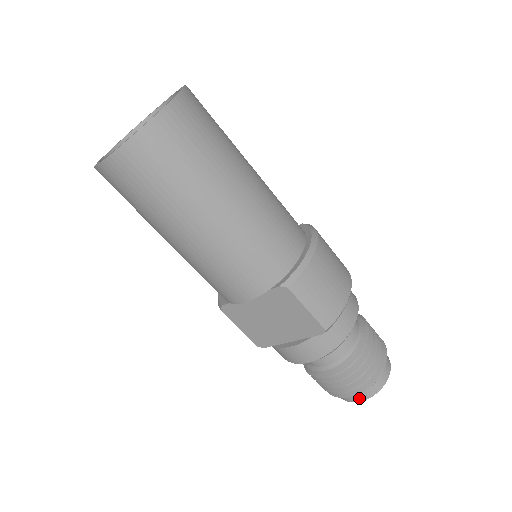
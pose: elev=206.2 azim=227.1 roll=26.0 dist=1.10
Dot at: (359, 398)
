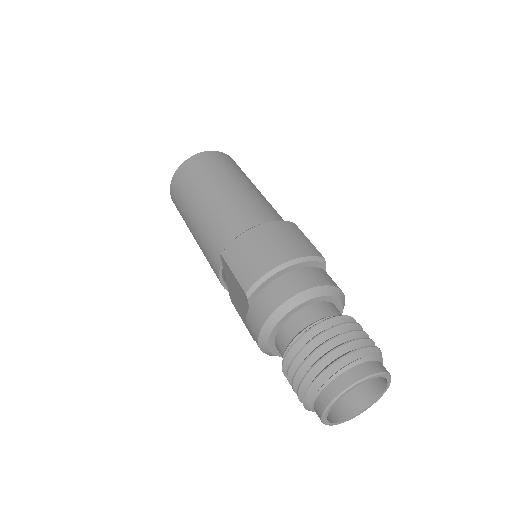
Dot at: (318, 410)
